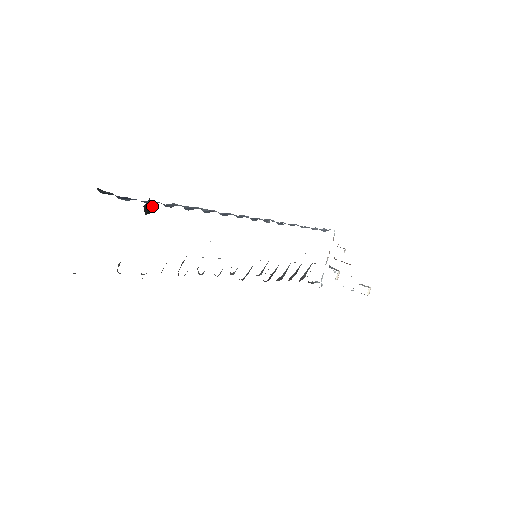
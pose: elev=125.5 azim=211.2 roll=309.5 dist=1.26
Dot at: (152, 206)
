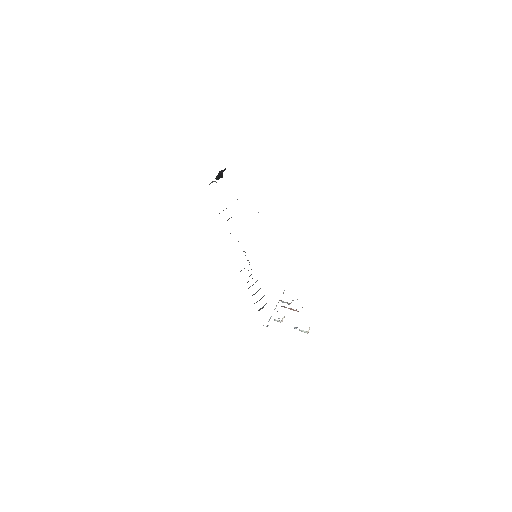
Dot at: occluded
